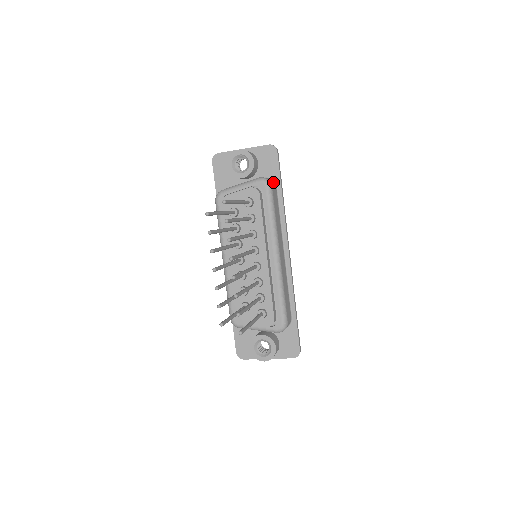
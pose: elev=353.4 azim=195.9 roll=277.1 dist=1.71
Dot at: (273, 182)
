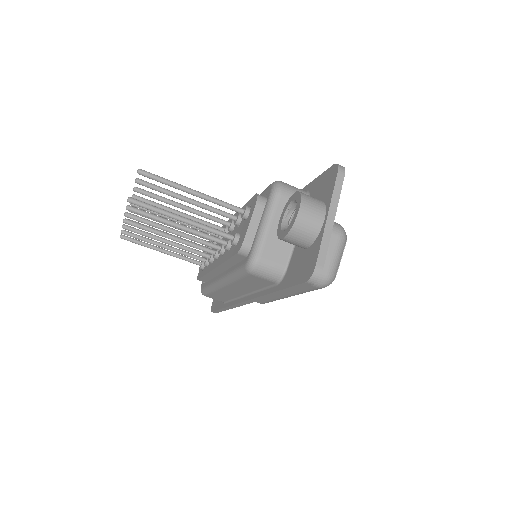
Dot at: occluded
